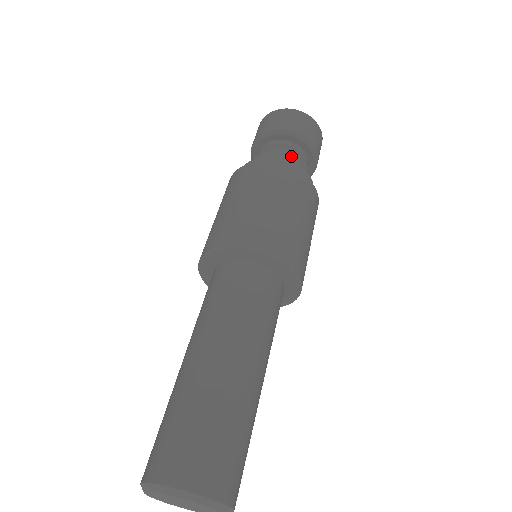
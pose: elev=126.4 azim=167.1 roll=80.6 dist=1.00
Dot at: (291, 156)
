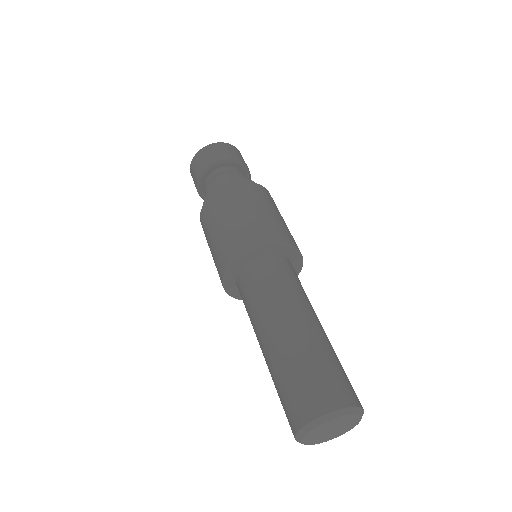
Dot at: (239, 176)
